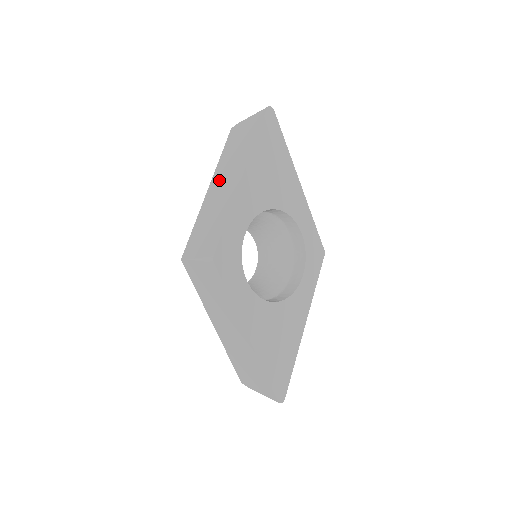
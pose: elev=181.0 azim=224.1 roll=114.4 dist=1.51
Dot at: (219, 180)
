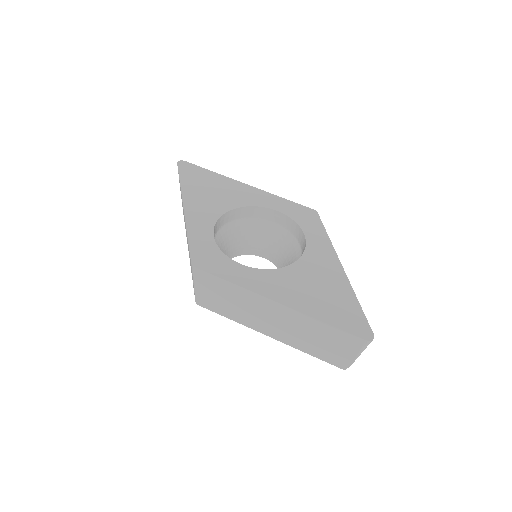
Dot at: occluded
